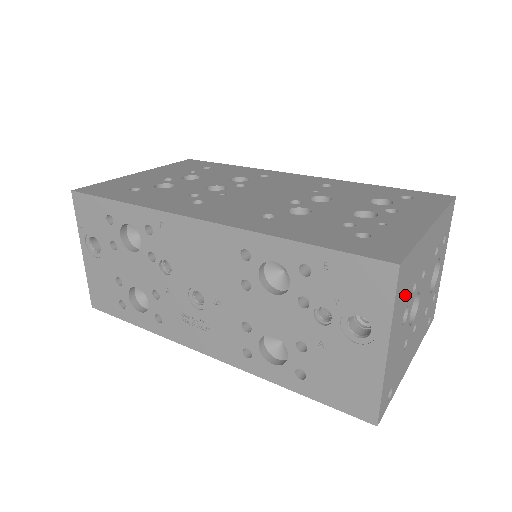
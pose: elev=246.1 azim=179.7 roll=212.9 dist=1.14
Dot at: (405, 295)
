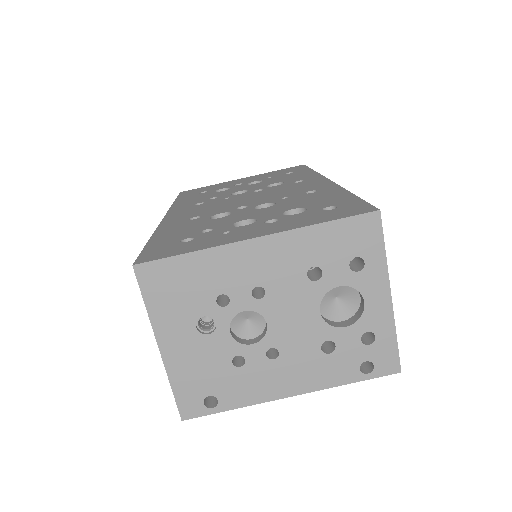
Dot at: (185, 301)
